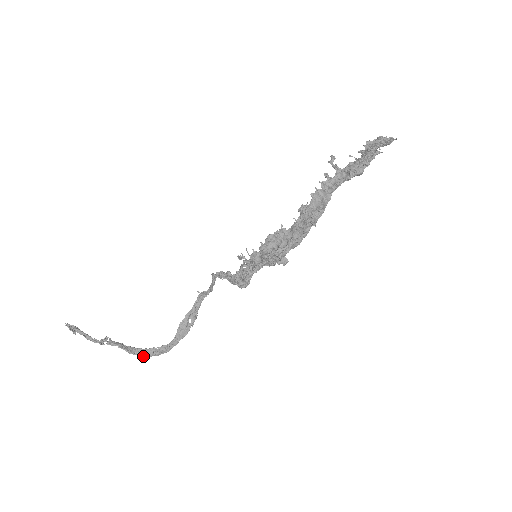
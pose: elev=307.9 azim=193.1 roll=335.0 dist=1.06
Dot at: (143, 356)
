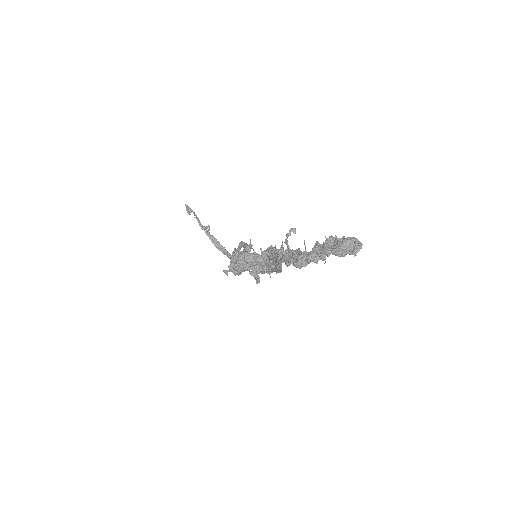
Dot at: (224, 254)
